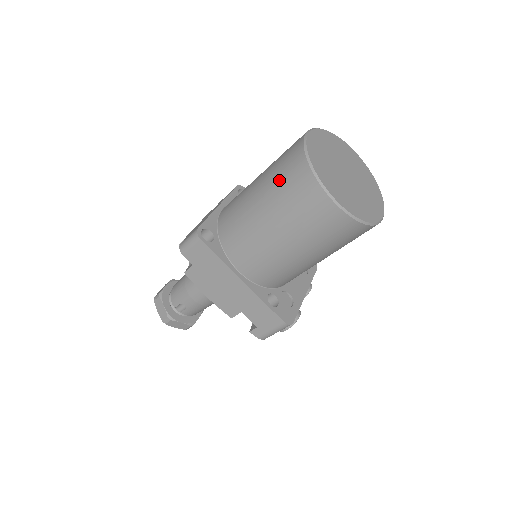
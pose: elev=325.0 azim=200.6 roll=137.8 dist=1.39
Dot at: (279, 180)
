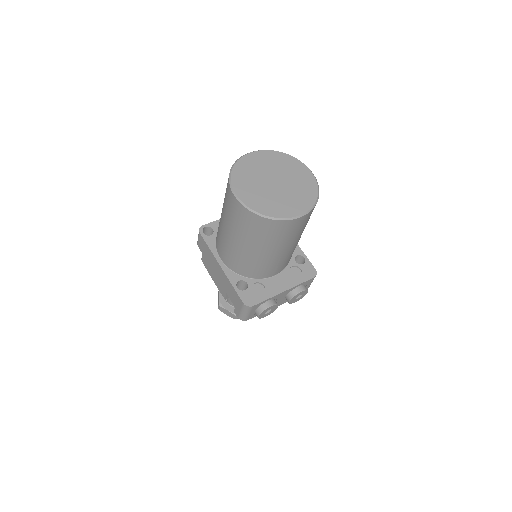
Dot at: occluded
